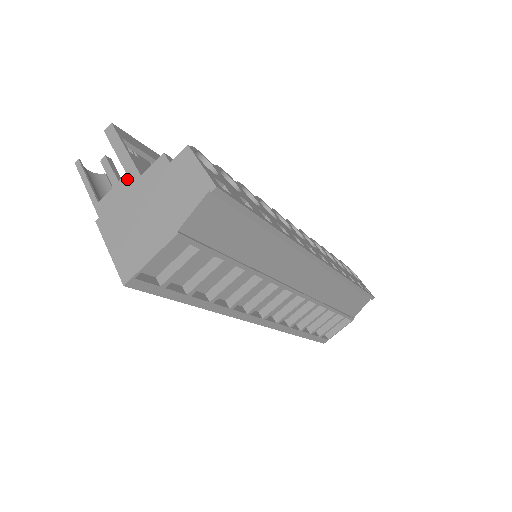
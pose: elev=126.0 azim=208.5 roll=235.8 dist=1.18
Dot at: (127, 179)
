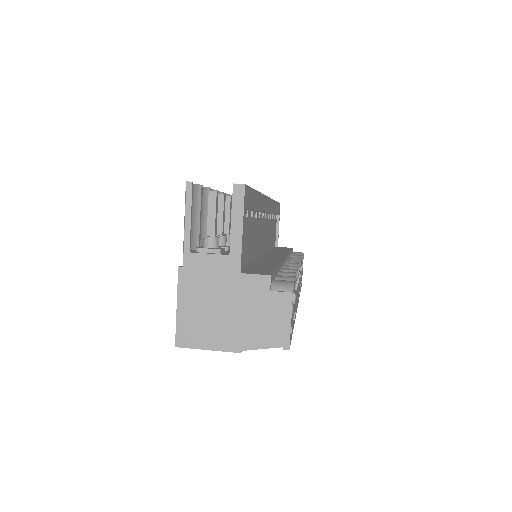
Dot at: (227, 262)
